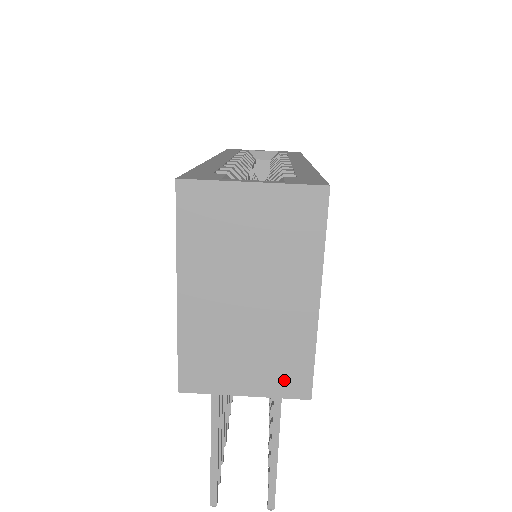
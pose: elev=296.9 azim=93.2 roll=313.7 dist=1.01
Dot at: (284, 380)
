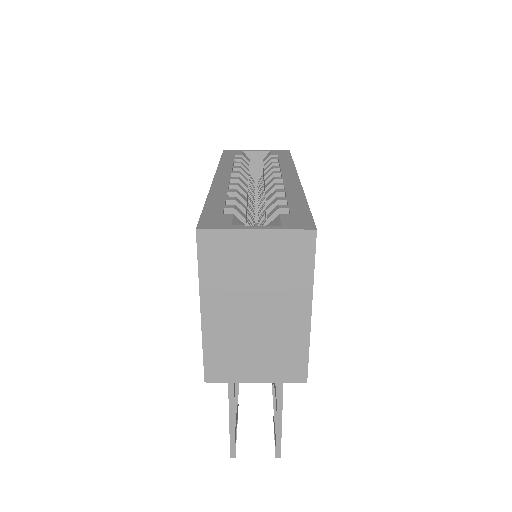
Dot at: (286, 370)
